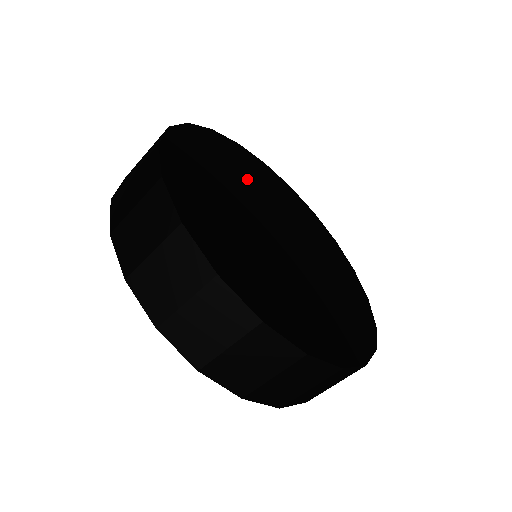
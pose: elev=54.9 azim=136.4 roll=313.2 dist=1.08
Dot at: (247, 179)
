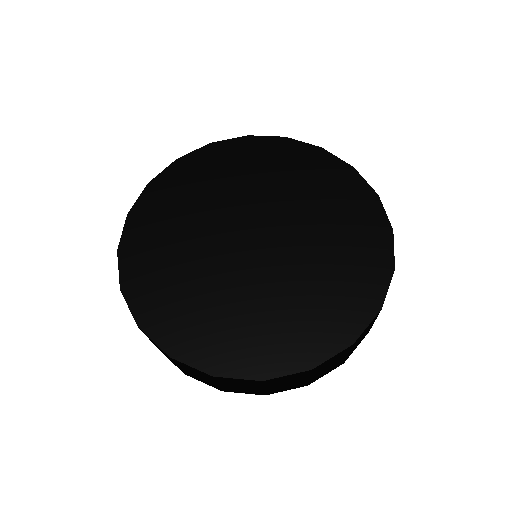
Dot at: (200, 206)
